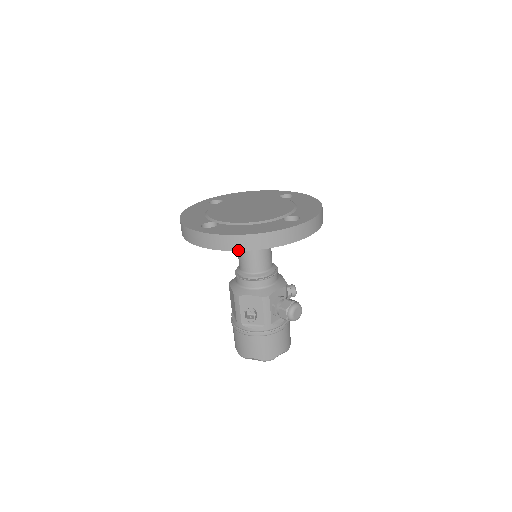
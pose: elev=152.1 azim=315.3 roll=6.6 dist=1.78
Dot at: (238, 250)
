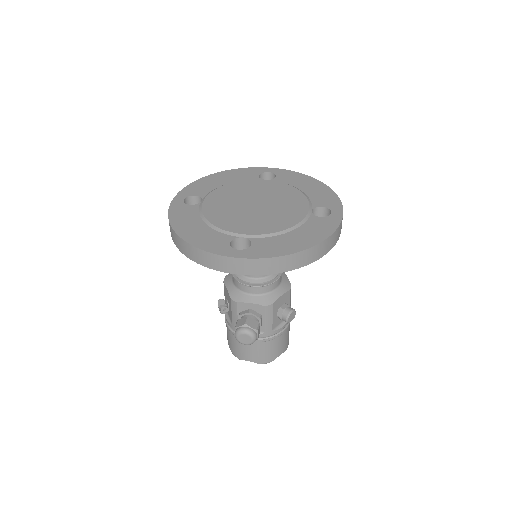
Dot at: (174, 241)
